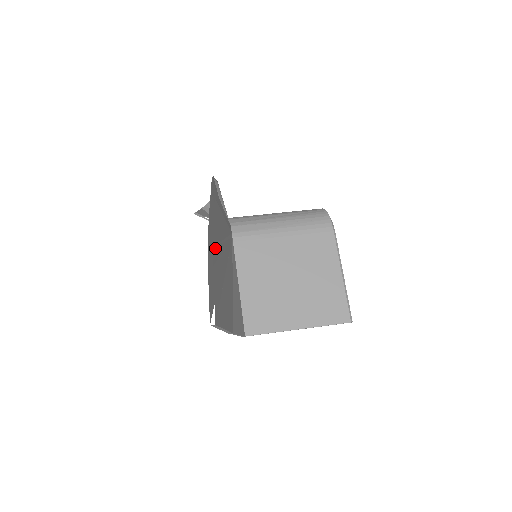
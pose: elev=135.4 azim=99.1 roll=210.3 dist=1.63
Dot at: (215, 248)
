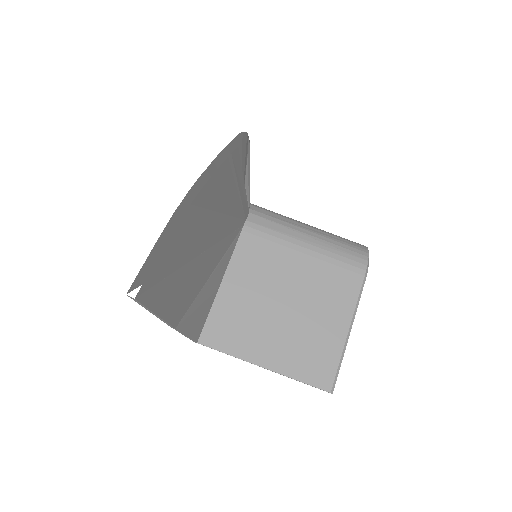
Dot at: (196, 209)
